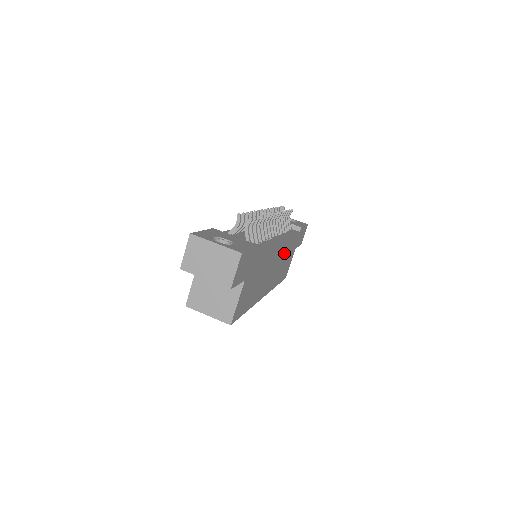
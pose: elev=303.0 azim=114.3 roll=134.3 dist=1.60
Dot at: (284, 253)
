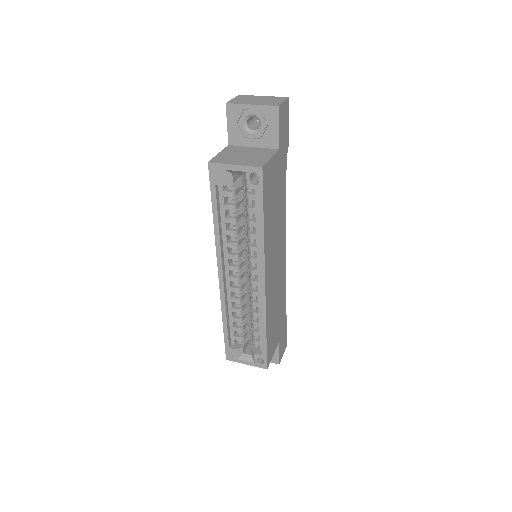
Dot at: (279, 287)
